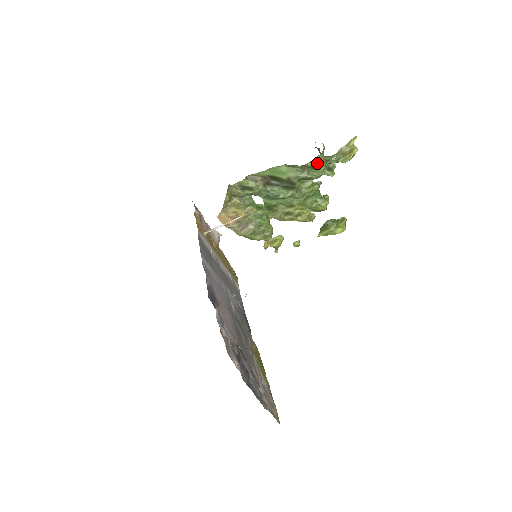
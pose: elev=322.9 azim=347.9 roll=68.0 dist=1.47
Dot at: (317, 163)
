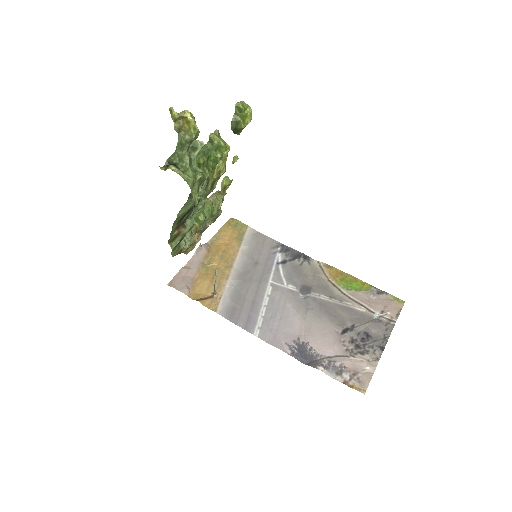
Dot at: (195, 187)
